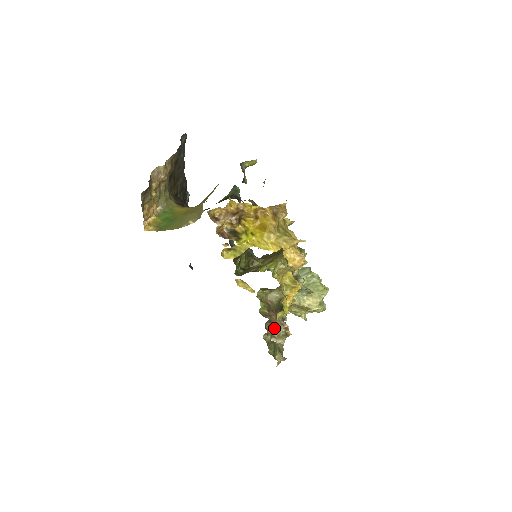
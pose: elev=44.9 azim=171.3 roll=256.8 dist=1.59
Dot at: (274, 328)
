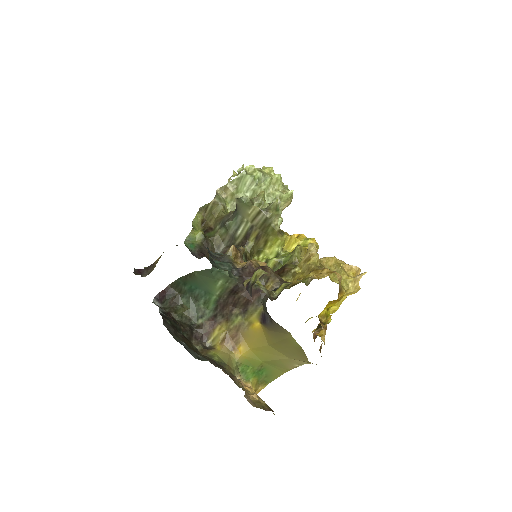
Dot at: occluded
